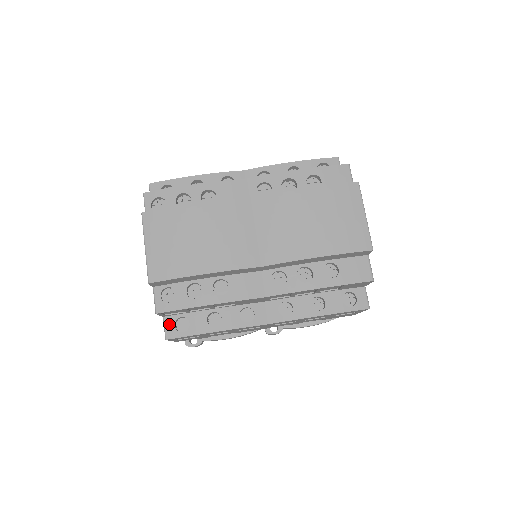
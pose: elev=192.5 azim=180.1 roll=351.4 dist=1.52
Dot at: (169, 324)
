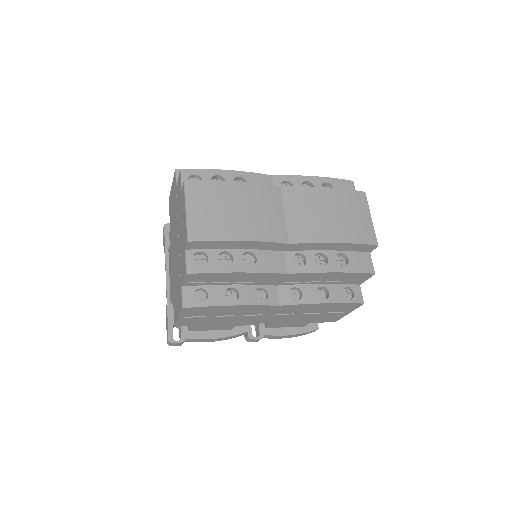
Dot at: (188, 293)
